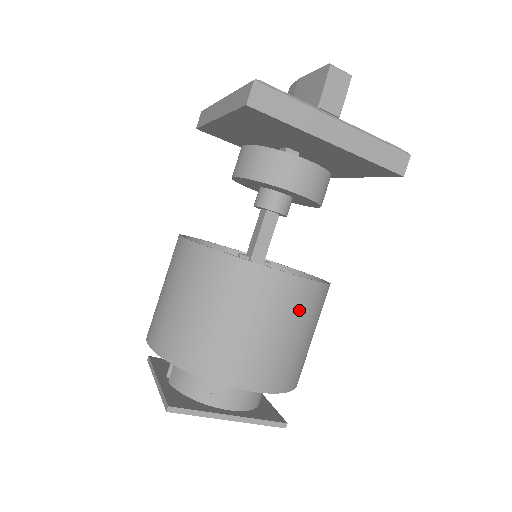
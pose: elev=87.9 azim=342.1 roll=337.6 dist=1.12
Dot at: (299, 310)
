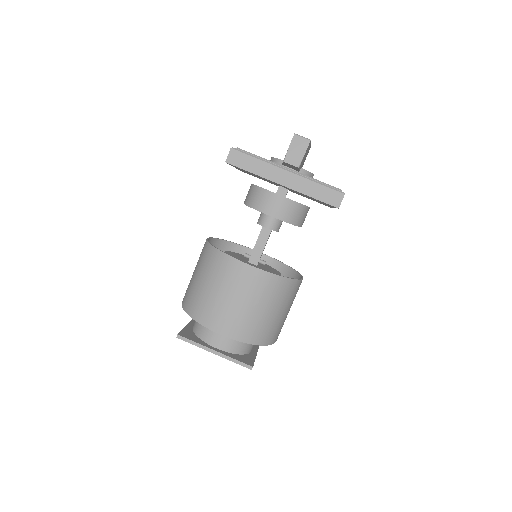
Dot at: (257, 290)
